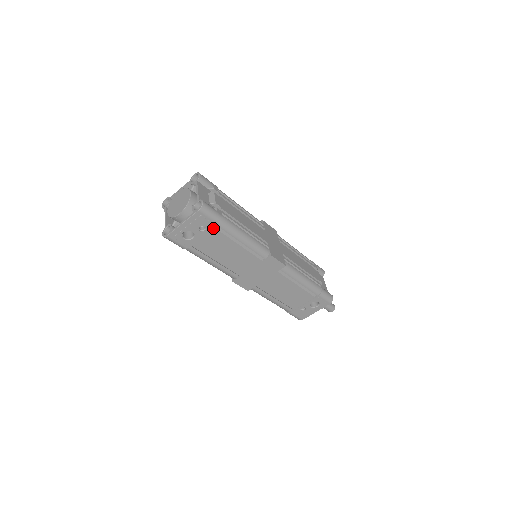
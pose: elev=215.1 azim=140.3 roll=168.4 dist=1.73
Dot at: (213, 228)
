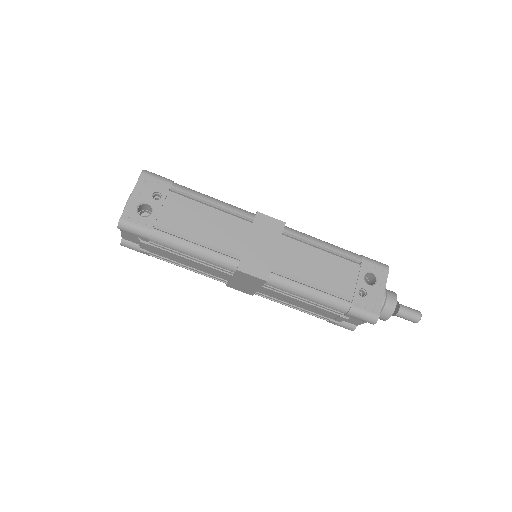
Dot at: (169, 192)
